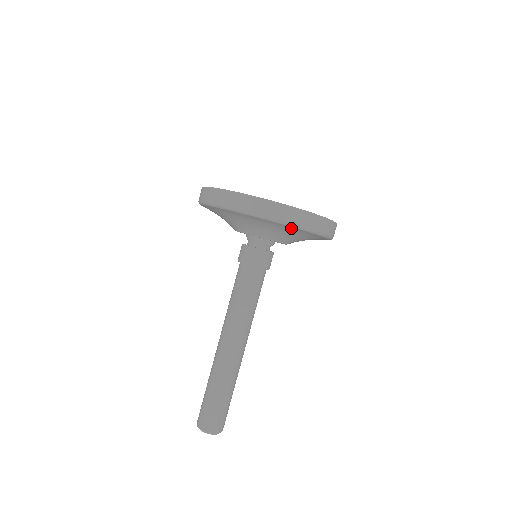
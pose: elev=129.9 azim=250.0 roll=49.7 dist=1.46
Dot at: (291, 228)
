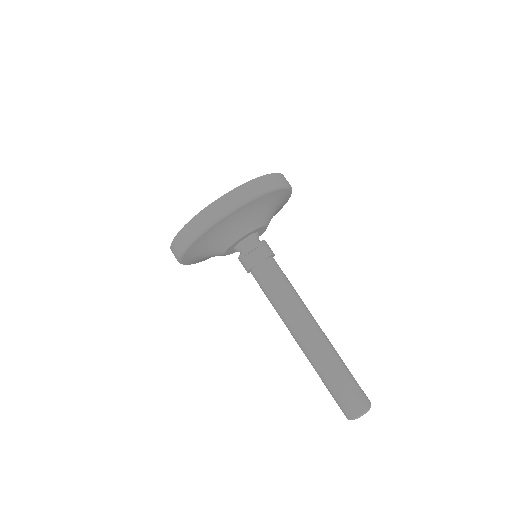
Dot at: (261, 199)
